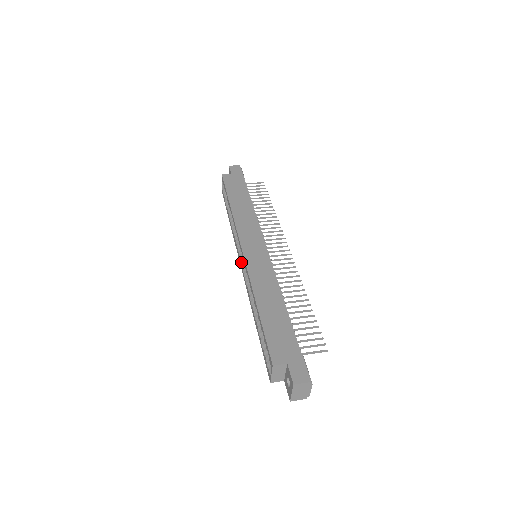
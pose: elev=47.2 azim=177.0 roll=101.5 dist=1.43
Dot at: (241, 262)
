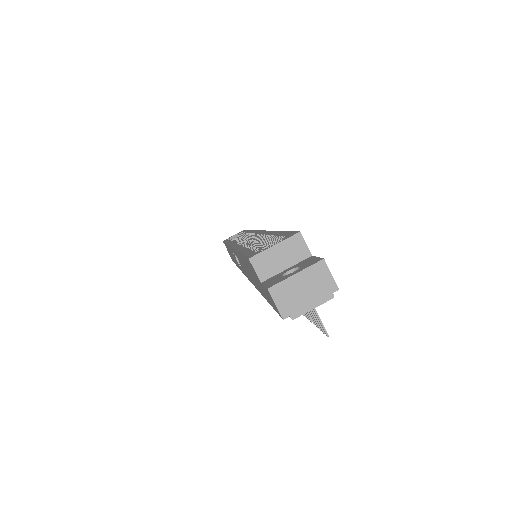
Dot at: occluded
